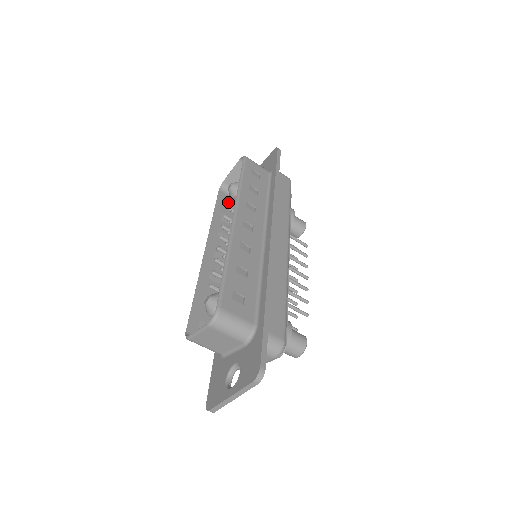
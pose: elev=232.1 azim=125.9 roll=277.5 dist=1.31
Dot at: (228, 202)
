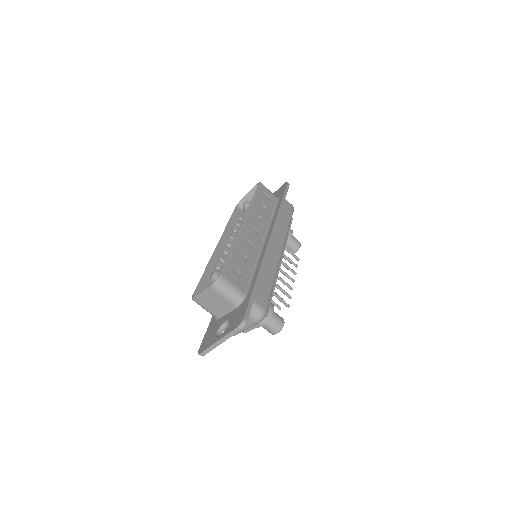
Dot at: occluded
